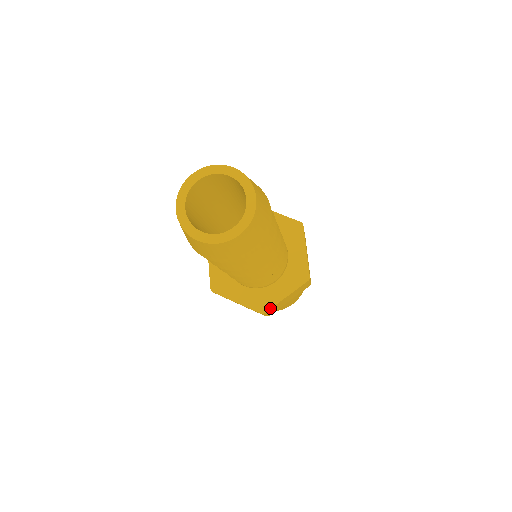
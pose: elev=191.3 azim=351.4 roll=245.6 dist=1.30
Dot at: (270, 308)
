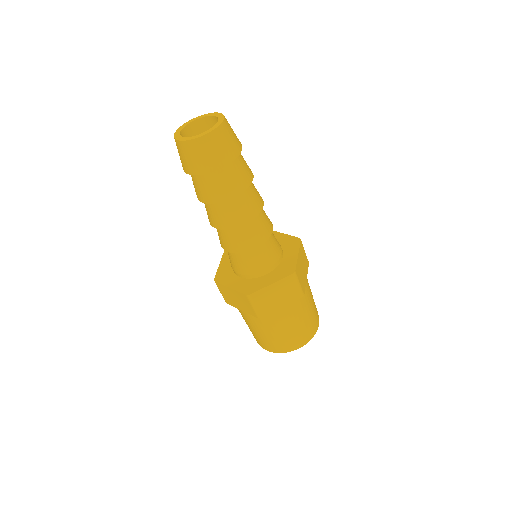
Dot at: (255, 291)
